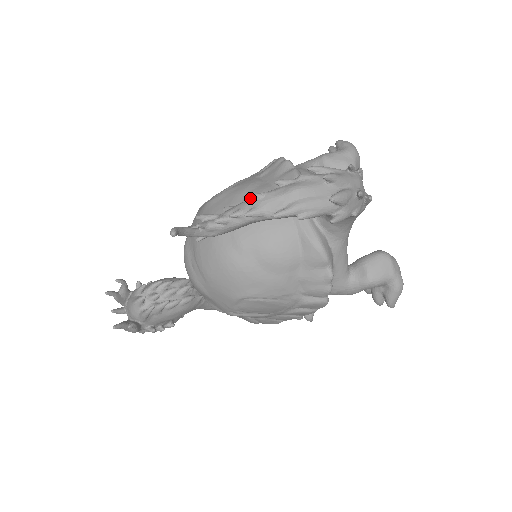
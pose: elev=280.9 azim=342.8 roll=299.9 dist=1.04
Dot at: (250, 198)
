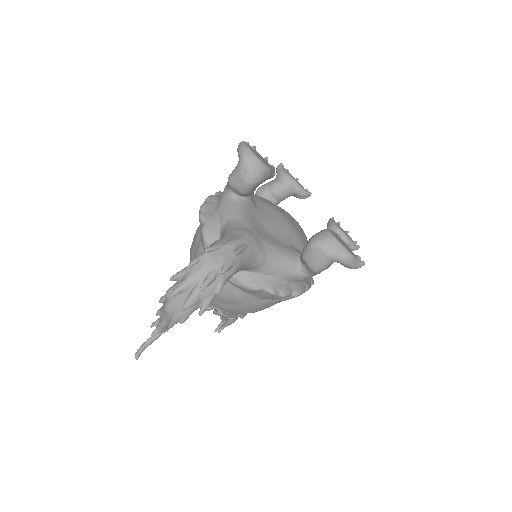
Dot at: occluded
